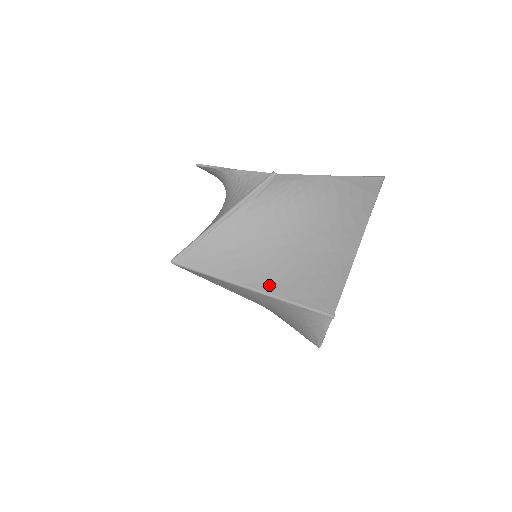
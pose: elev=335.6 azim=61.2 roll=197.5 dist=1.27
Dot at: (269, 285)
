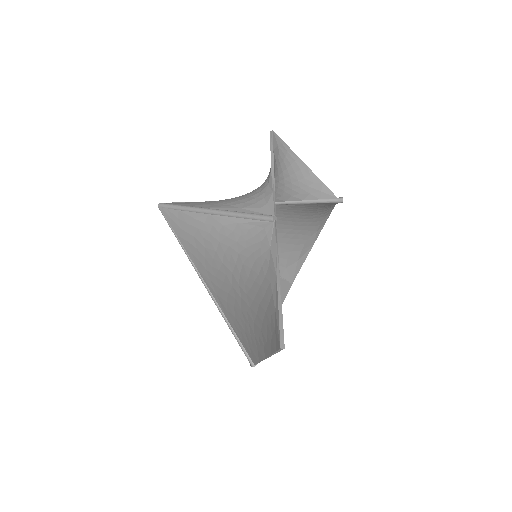
Dot at: (215, 294)
